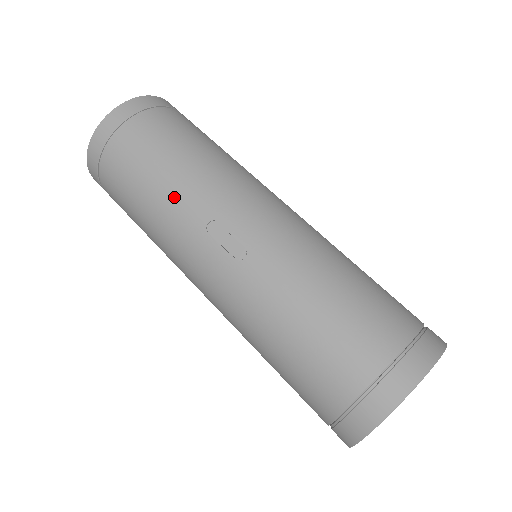
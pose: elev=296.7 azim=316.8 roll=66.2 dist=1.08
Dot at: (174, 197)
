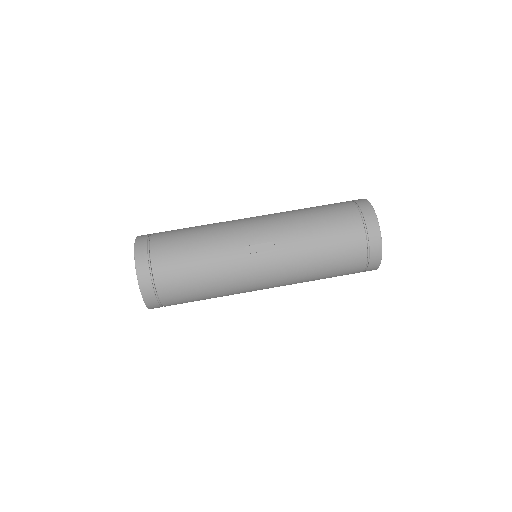
Dot at: (216, 258)
